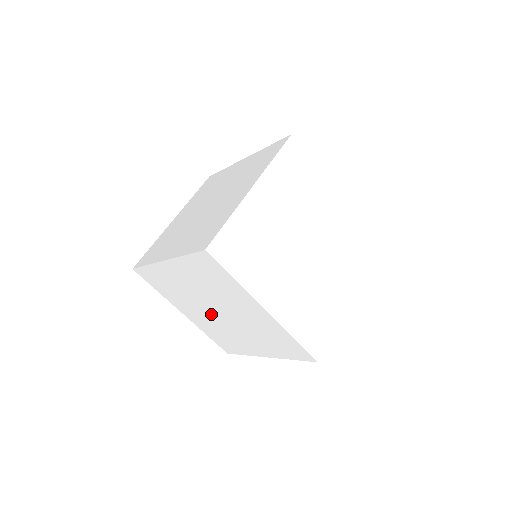
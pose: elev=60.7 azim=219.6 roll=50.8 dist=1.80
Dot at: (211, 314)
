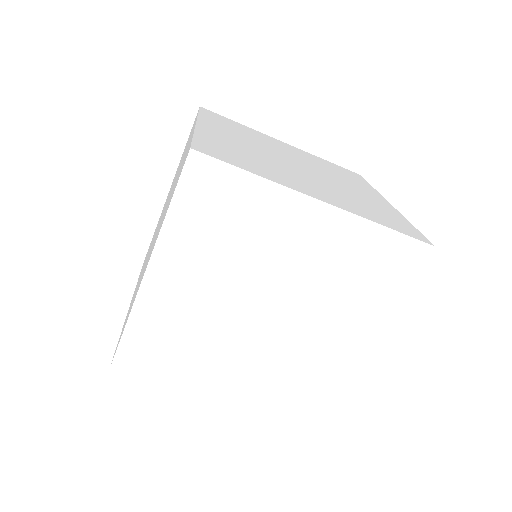
Dot at: occluded
